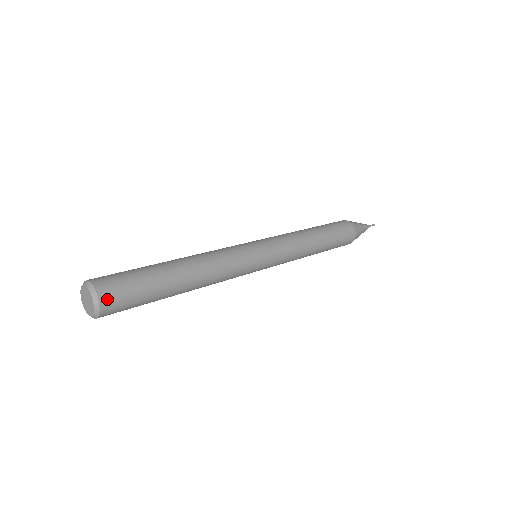
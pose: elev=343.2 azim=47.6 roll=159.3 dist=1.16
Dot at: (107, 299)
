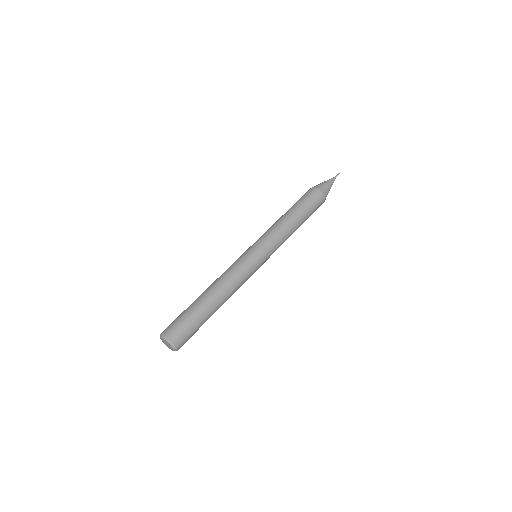
Dot at: (176, 339)
